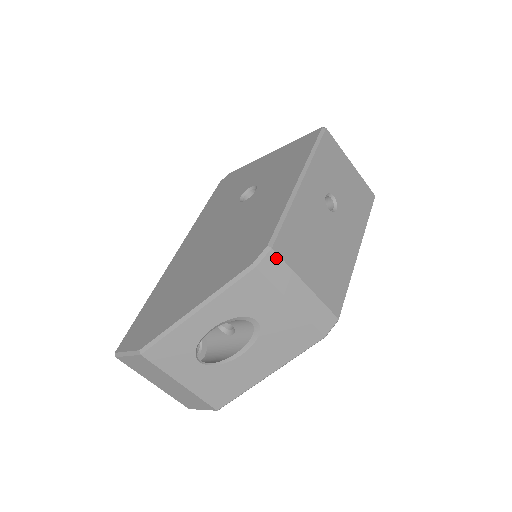
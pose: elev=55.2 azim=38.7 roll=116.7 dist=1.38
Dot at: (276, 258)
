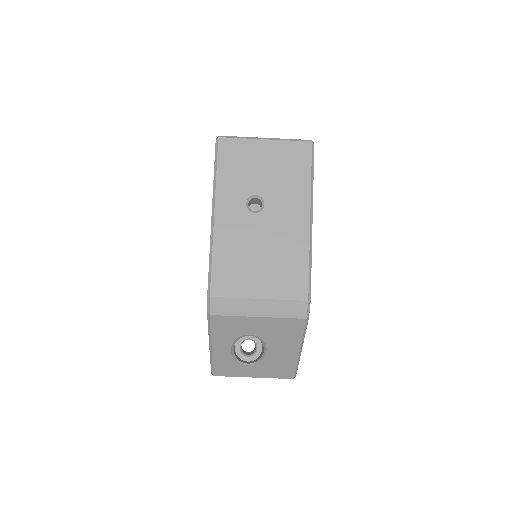
Dot at: (219, 300)
